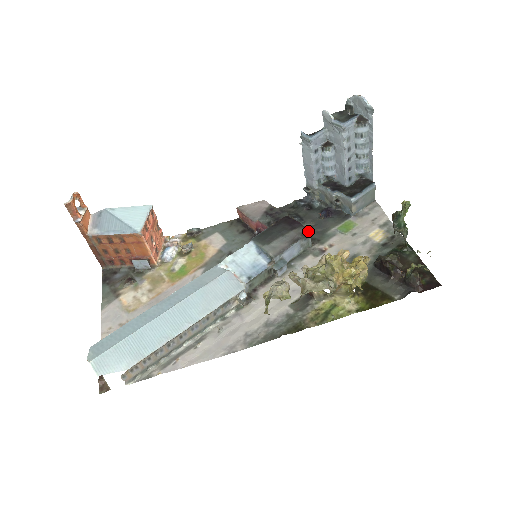
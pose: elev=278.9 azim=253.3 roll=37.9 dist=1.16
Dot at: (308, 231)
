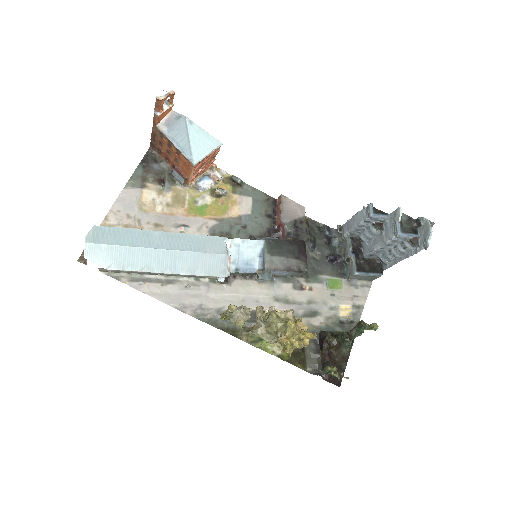
Dot at: (305, 270)
